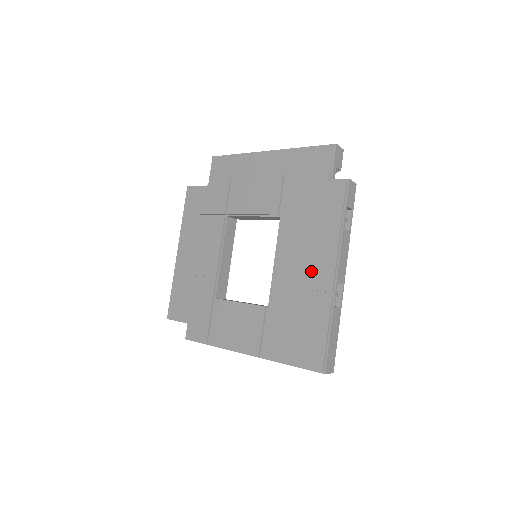
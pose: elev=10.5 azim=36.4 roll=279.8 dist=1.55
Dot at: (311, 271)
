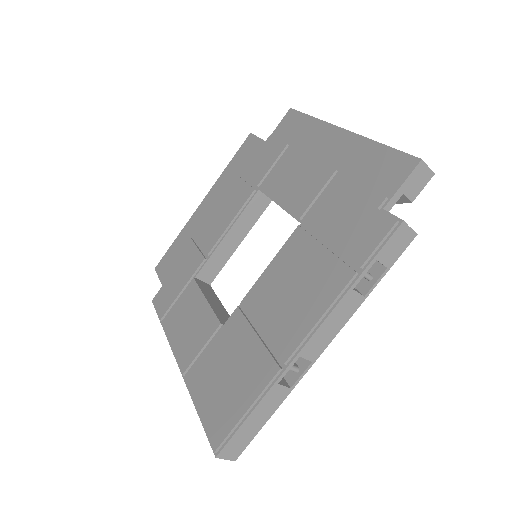
Dot at: (282, 317)
